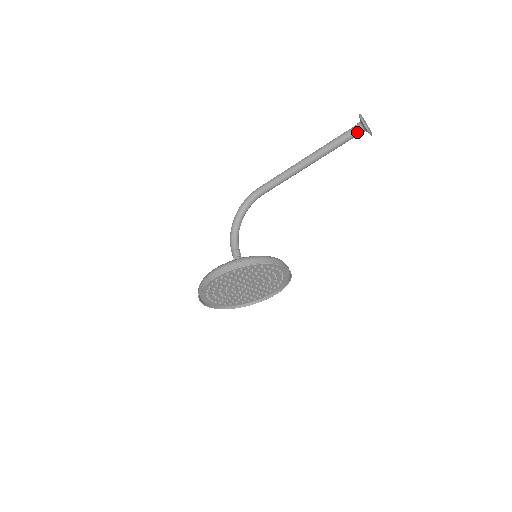
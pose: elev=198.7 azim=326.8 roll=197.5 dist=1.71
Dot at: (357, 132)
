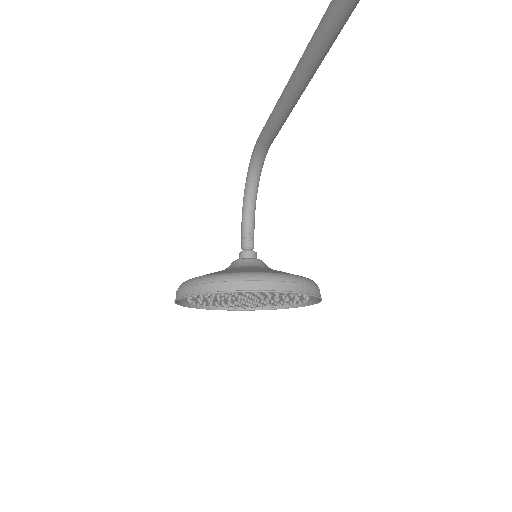
Dot at: out of frame
